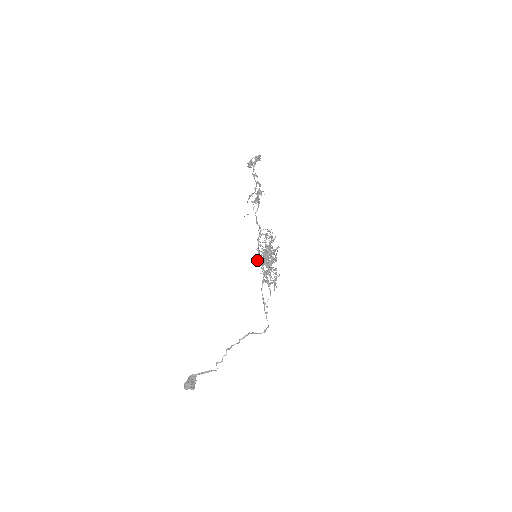
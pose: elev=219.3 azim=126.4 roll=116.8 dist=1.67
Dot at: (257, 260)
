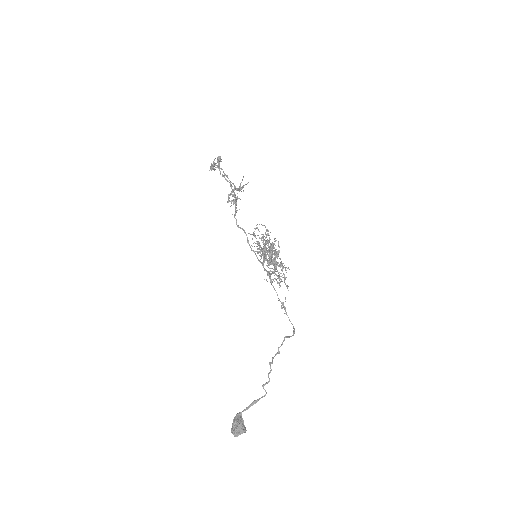
Dot at: (260, 259)
